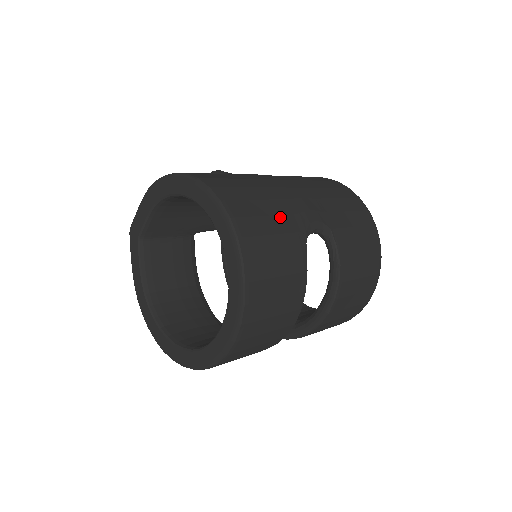
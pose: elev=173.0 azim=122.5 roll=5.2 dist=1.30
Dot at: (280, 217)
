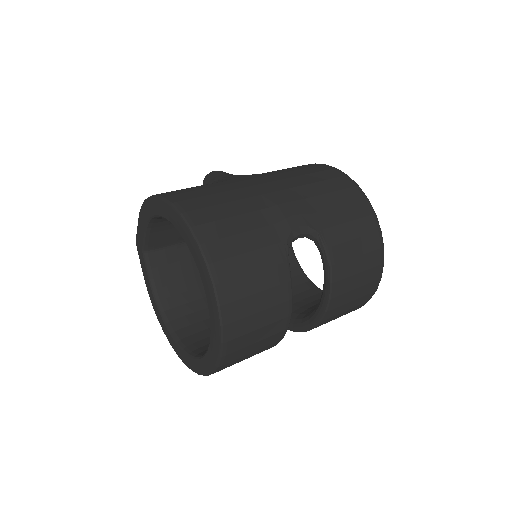
Dot at: (257, 231)
